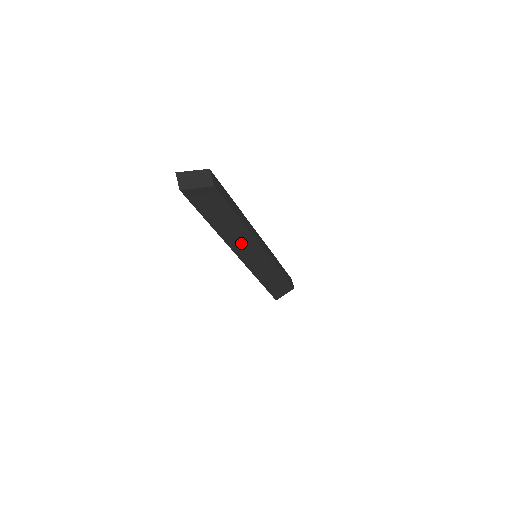
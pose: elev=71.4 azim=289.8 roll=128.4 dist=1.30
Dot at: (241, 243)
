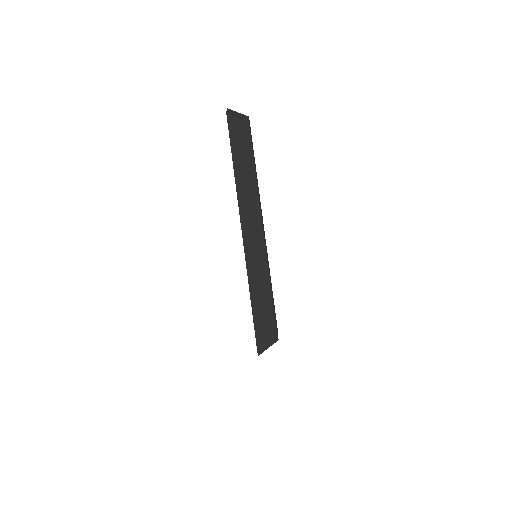
Dot at: (249, 216)
